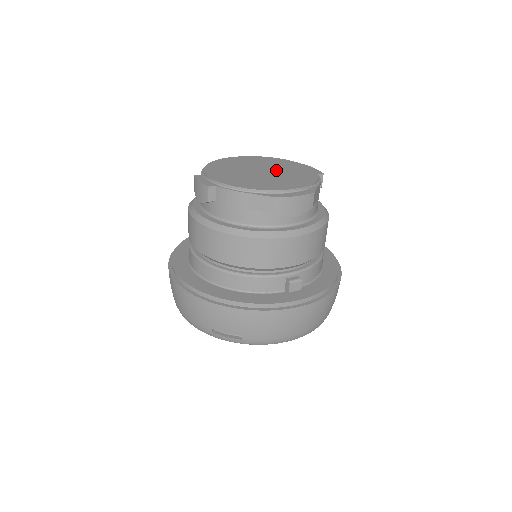
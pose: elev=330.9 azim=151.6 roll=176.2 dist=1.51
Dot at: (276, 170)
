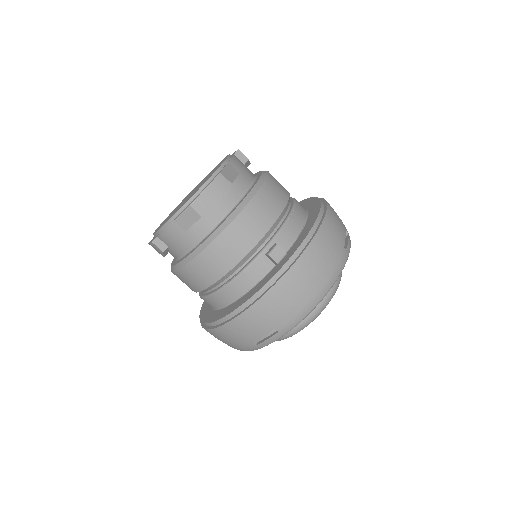
Dot at: occluded
